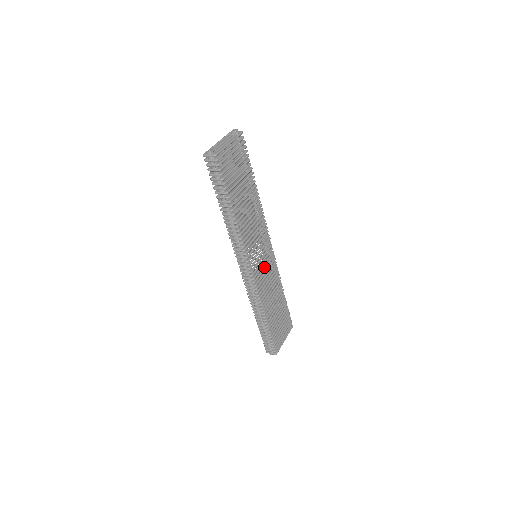
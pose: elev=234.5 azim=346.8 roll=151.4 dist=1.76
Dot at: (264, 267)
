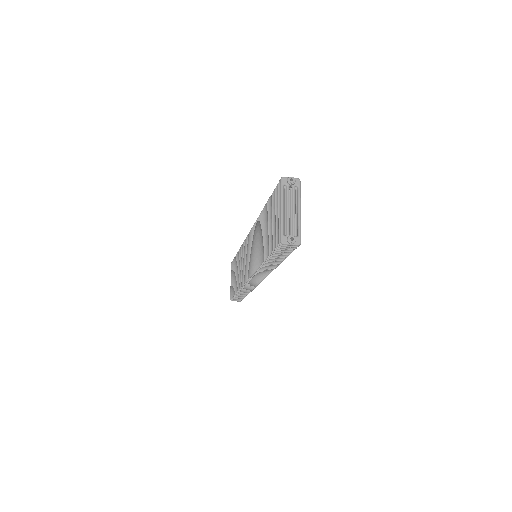
Dot at: occluded
